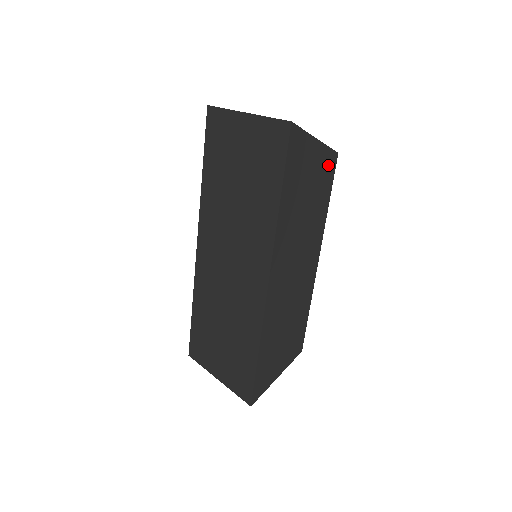
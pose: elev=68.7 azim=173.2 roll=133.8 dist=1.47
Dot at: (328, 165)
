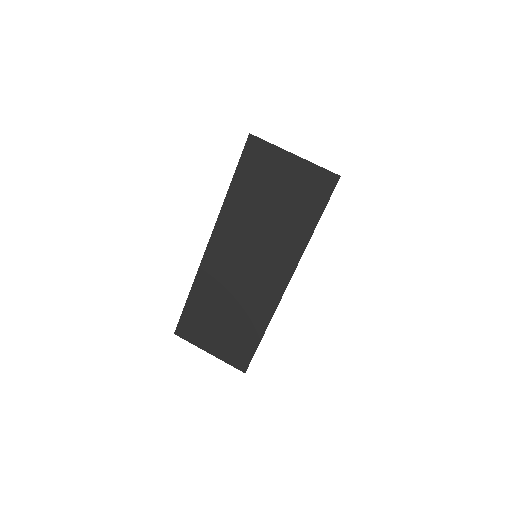
Dot at: occluded
